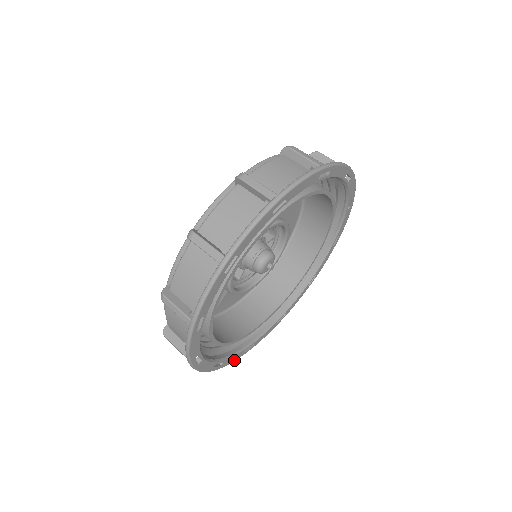
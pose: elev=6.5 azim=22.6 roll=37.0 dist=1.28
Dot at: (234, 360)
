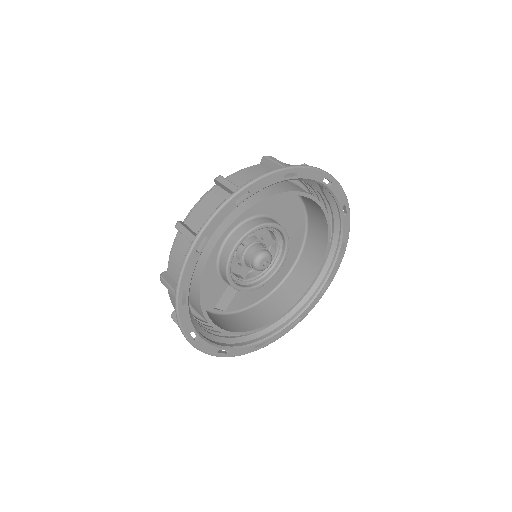
Dot at: (244, 353)
